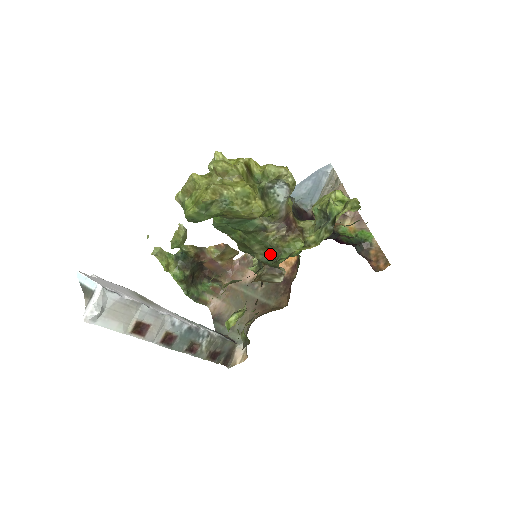
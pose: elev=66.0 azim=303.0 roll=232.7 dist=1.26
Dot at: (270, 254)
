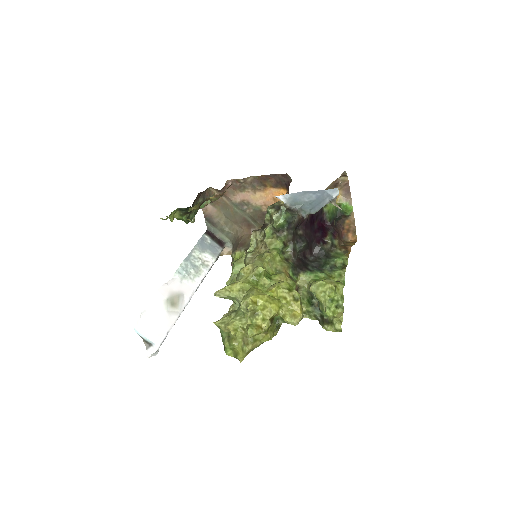
Dot at: occluded
